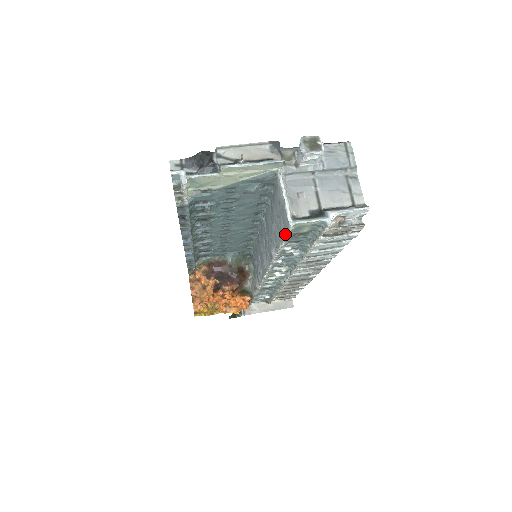
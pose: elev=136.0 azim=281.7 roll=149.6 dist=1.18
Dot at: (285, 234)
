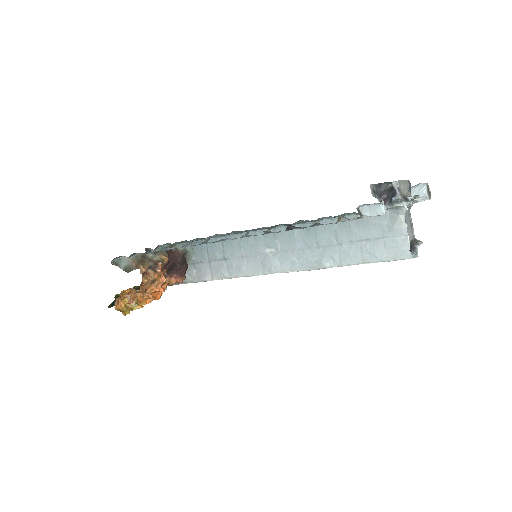
Dot at: (388, 260)
